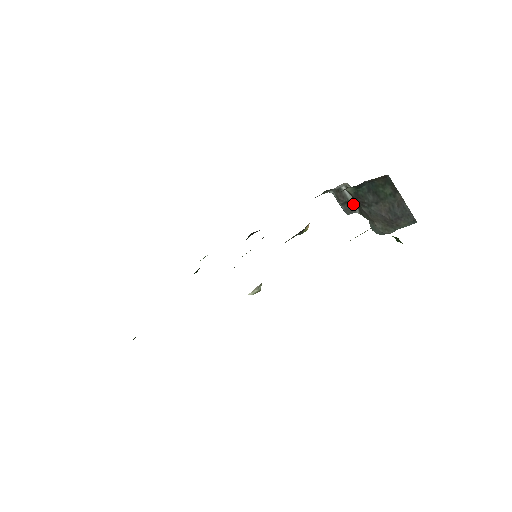
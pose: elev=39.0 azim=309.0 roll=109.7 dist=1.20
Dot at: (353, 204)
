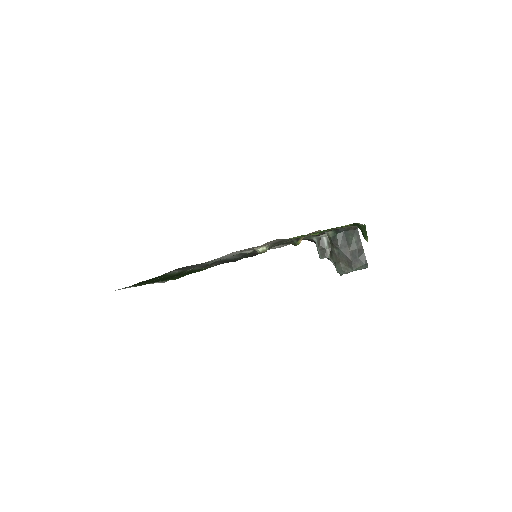
Dot at: (327, 251)
